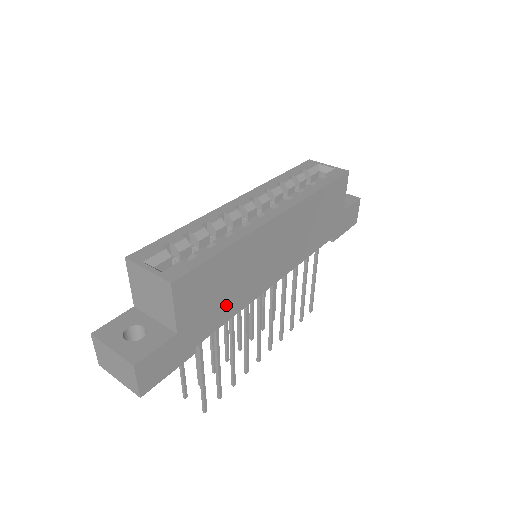
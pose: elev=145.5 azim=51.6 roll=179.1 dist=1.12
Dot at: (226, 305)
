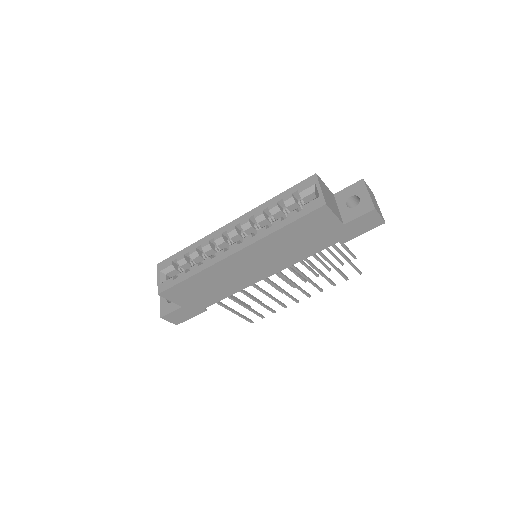
Dot at: (216, 293)
